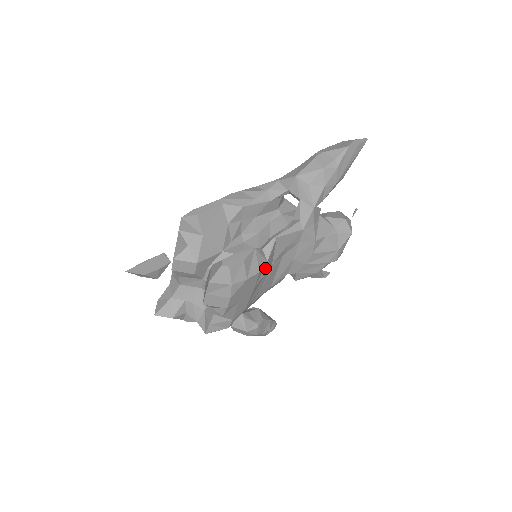
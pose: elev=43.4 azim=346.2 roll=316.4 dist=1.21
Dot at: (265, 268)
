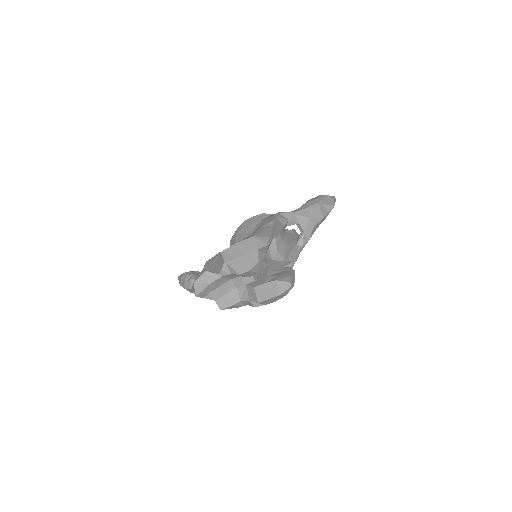
Dot at: occluded
